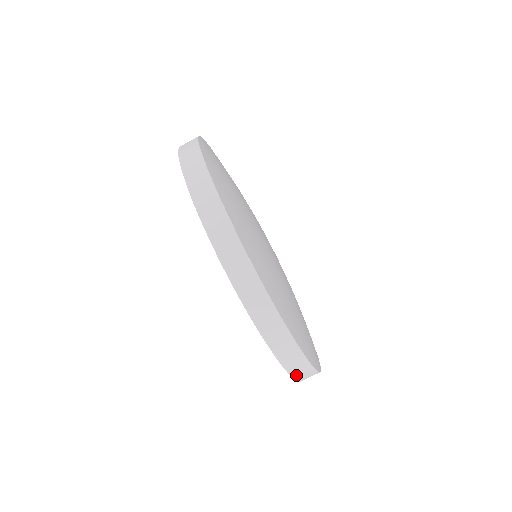
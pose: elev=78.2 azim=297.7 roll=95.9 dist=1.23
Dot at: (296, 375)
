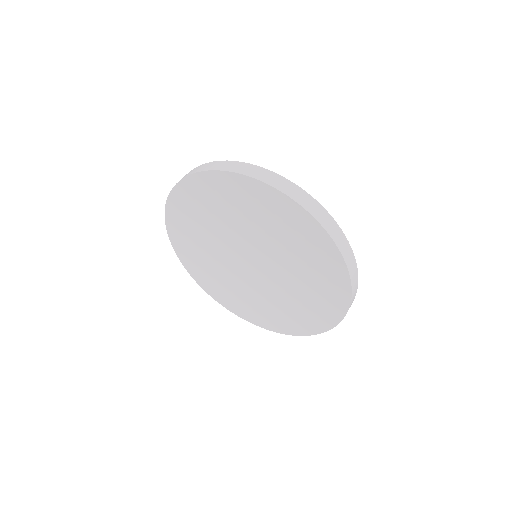
Dot at: (351, 277)
